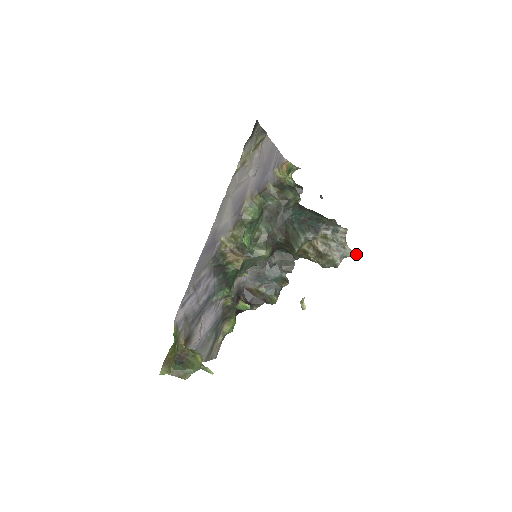
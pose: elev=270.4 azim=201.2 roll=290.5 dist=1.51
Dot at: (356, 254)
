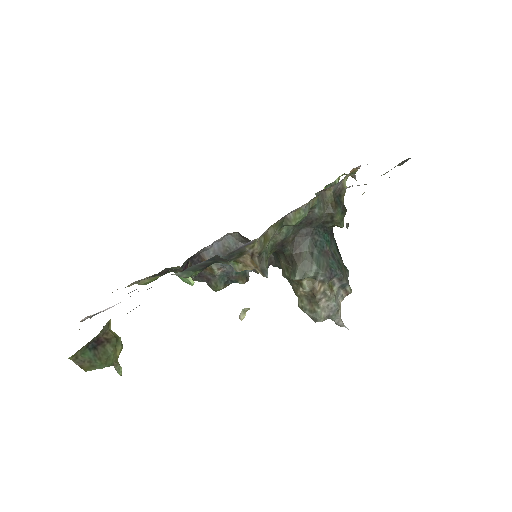
Dot at: (341, 324)
